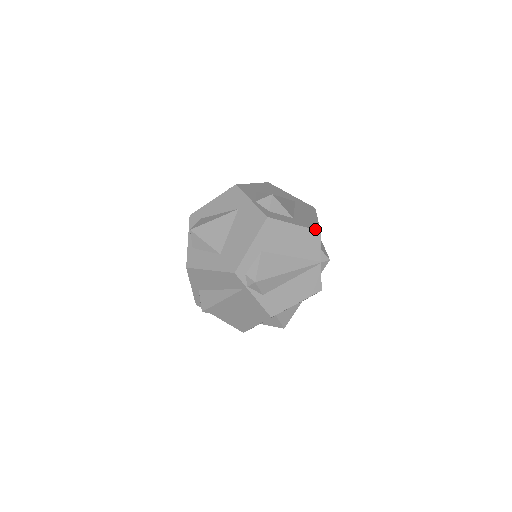
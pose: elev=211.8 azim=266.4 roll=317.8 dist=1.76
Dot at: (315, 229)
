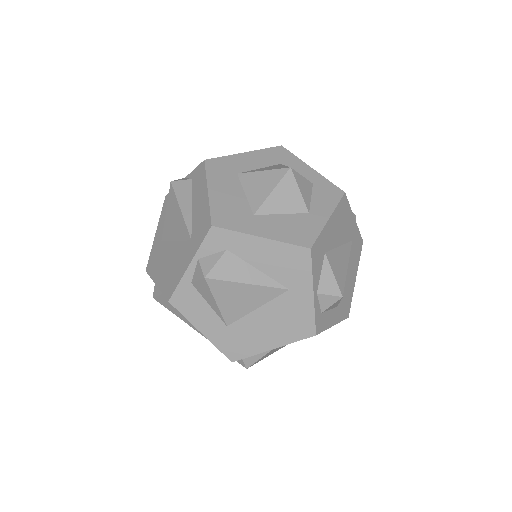
Dot at: (346, 317)
